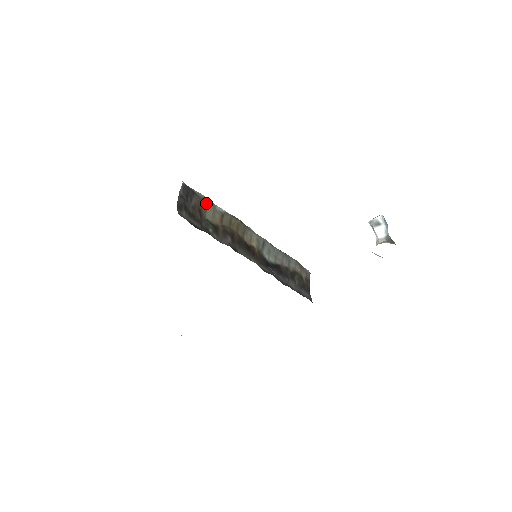
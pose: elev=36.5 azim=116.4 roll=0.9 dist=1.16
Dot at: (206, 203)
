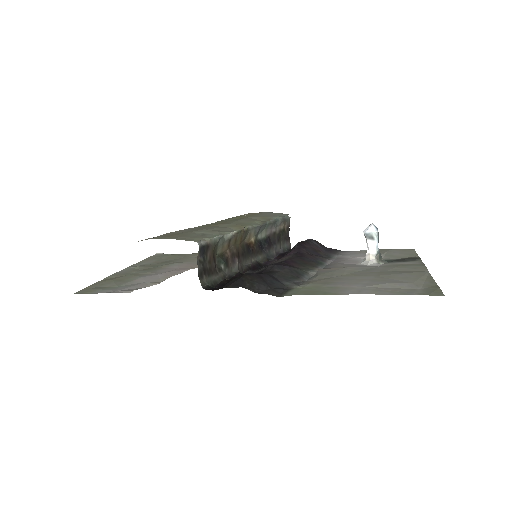
Dot at: (217, 243)
